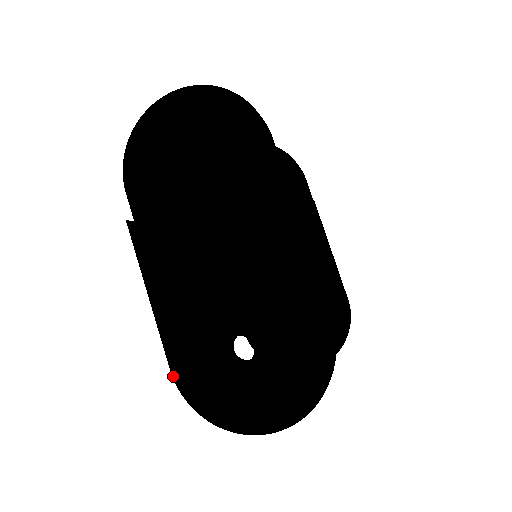
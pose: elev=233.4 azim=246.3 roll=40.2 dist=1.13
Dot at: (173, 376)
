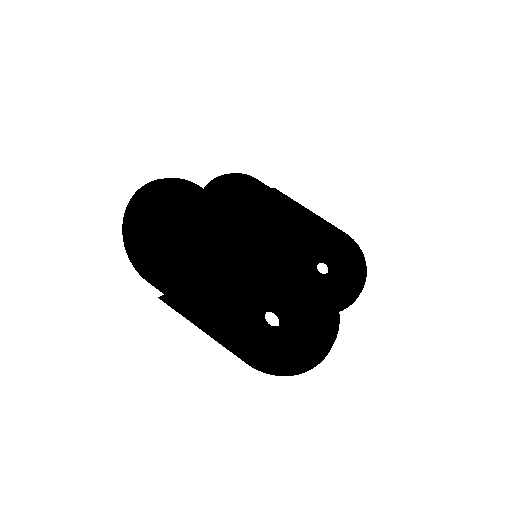
Dot at: (250, 365)
